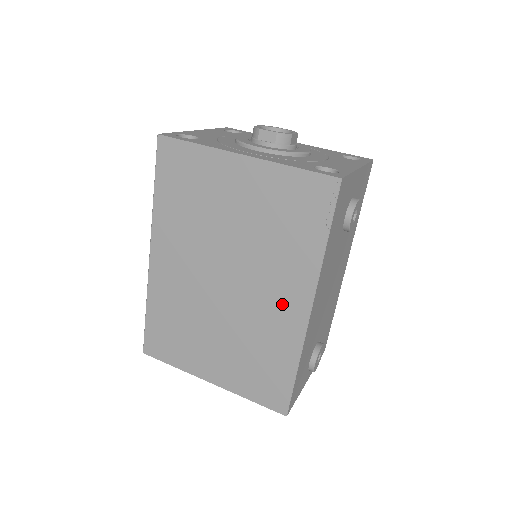
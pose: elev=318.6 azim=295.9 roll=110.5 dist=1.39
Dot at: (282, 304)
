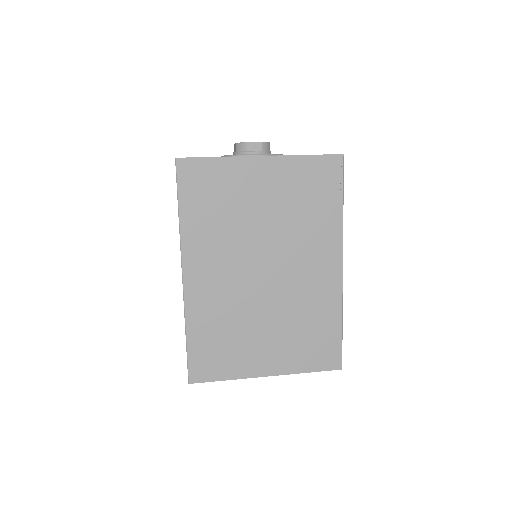
Dot at: (319, 270)
